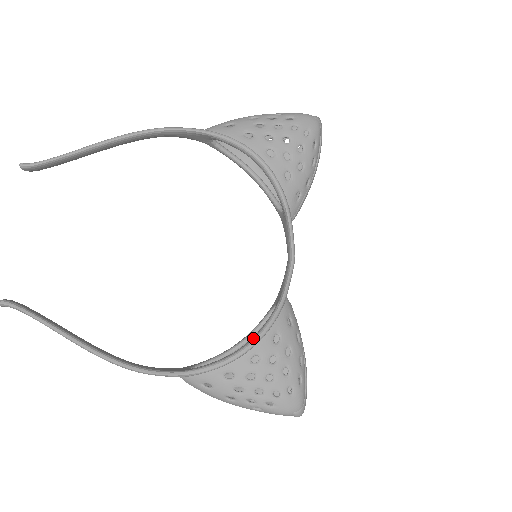
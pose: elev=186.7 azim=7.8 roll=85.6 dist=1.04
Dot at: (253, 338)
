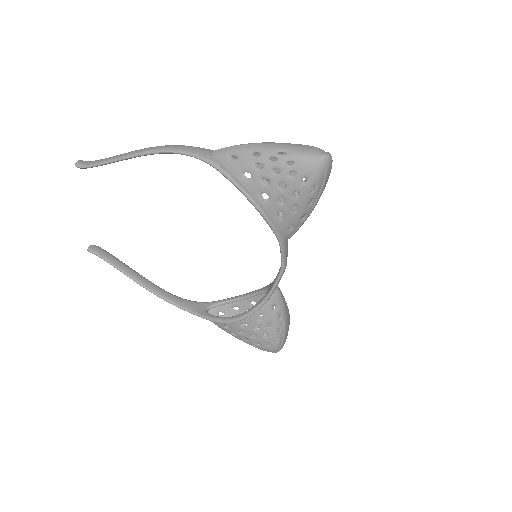
Dot at: (242, 315)
